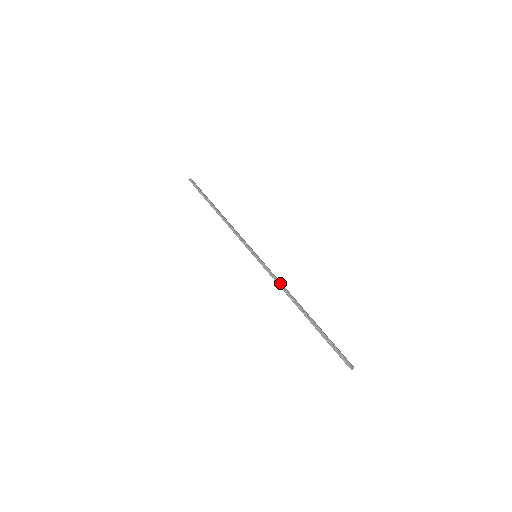
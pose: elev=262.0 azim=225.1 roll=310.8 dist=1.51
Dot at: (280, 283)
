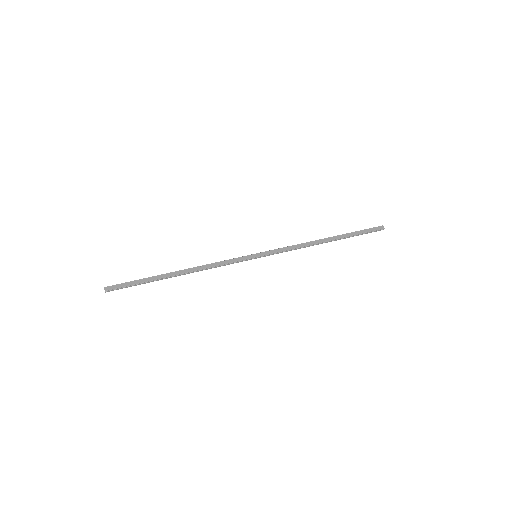
Dot at: occluded
